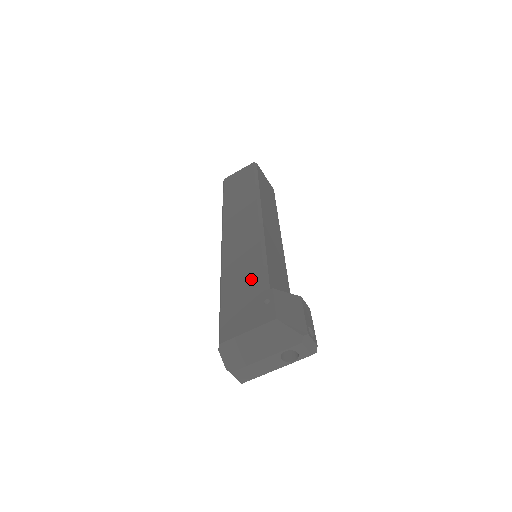
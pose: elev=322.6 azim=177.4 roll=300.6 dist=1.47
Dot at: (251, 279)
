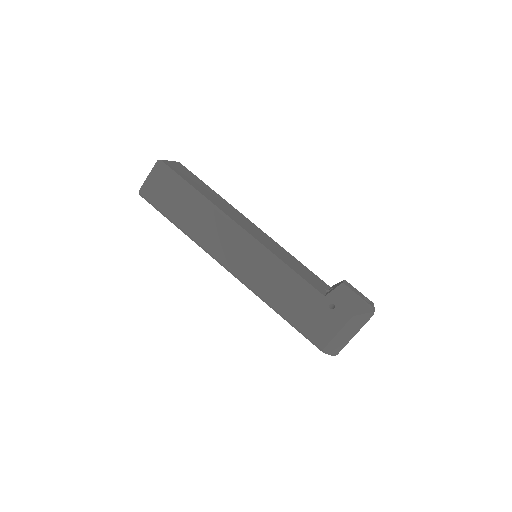
Dot at: (298, 294)
